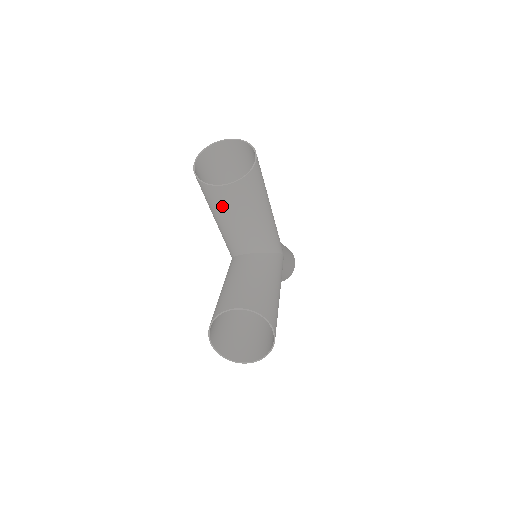
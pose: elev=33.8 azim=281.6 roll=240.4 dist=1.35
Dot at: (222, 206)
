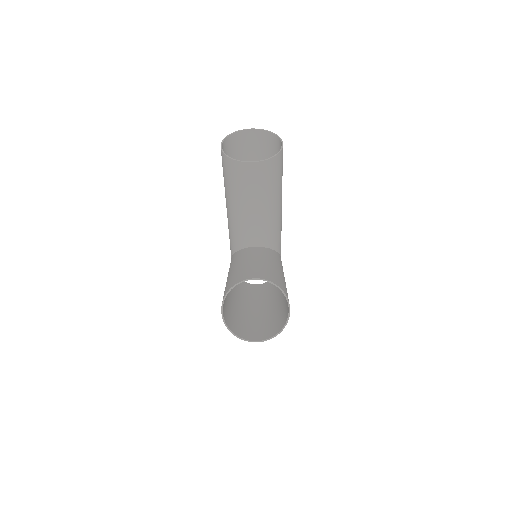
Dot at: (244, 187)
